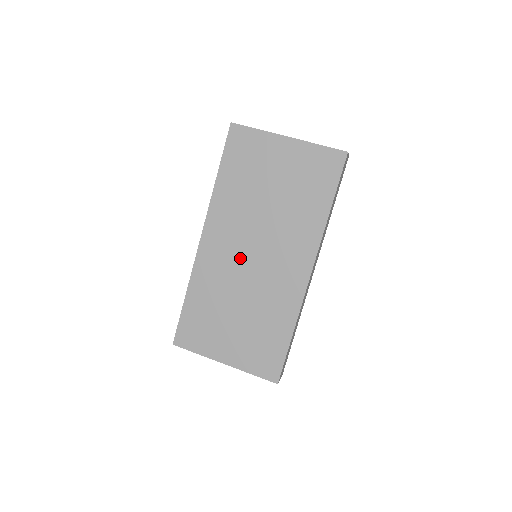
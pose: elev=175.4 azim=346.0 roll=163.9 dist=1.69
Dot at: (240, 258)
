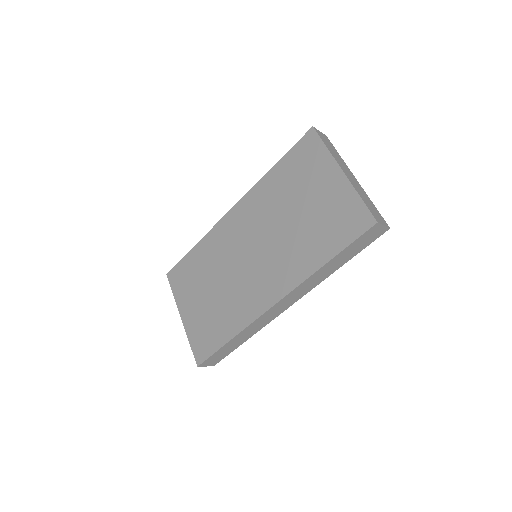
Dot at: (242, 247)
